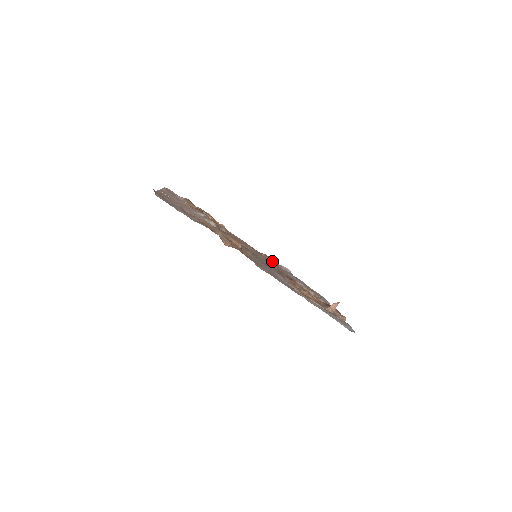
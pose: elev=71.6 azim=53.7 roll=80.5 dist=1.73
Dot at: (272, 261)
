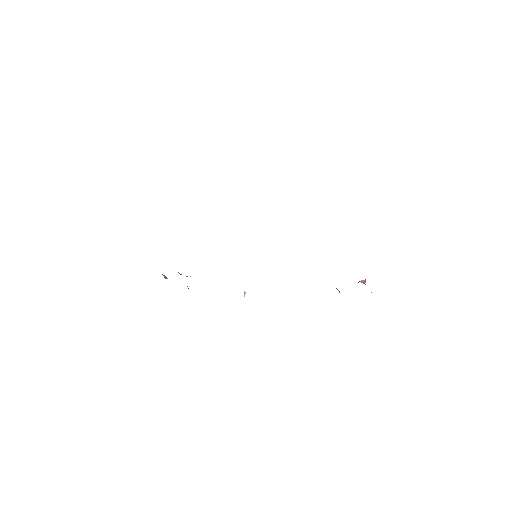
Dot at: occluded
